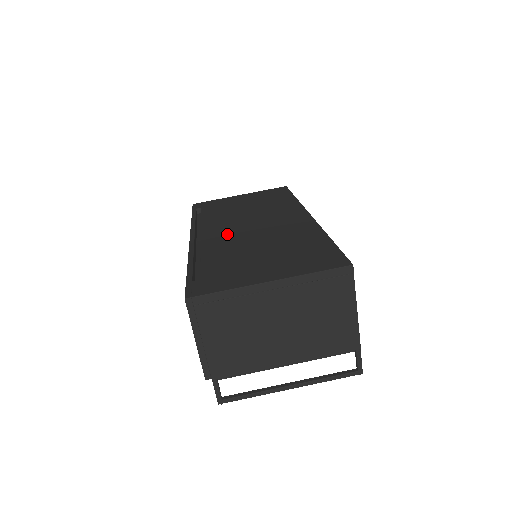
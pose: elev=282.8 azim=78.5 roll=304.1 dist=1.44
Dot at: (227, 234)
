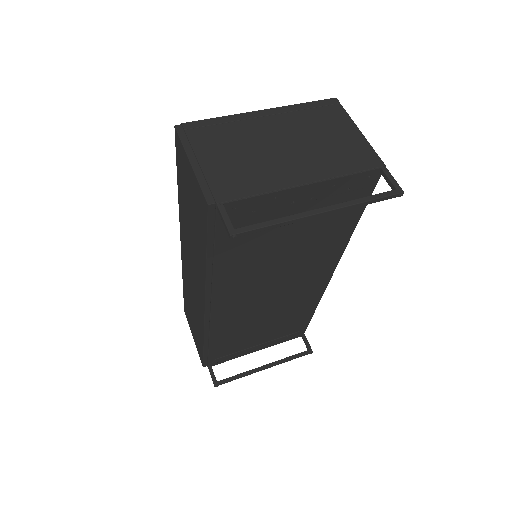
Dot at: occluded
